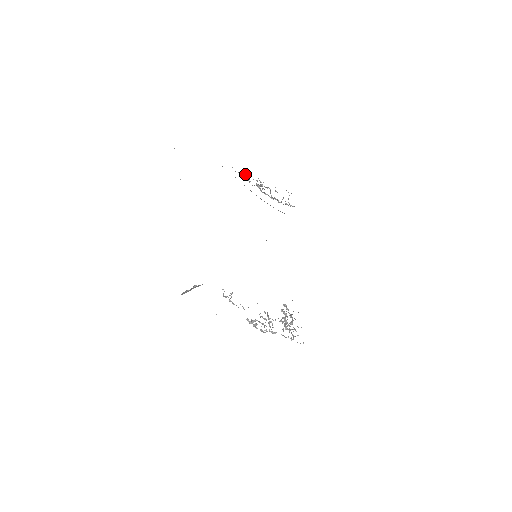
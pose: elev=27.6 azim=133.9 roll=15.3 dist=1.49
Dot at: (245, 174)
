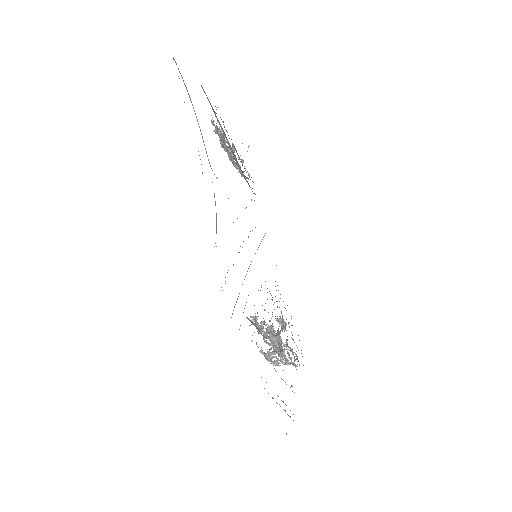
Dot at: occluded
